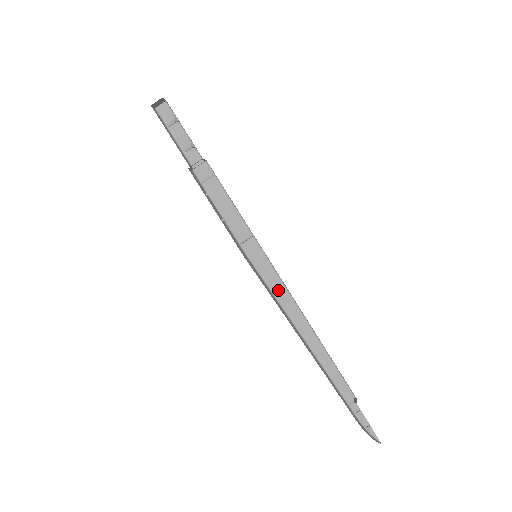
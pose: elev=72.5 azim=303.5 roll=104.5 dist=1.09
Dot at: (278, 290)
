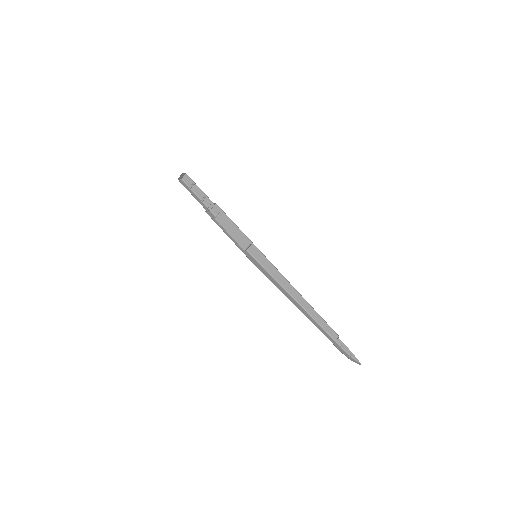
Dot at: (275, 274)
